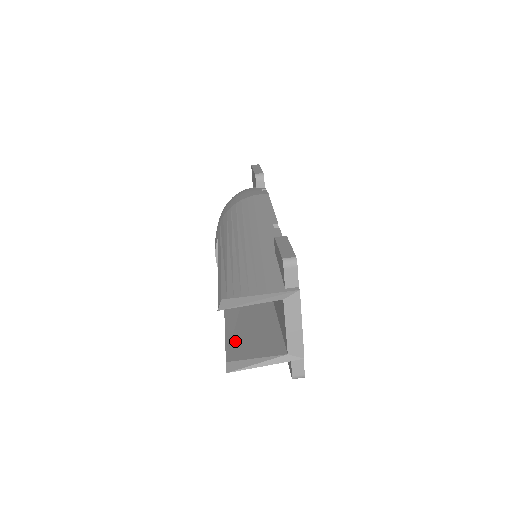
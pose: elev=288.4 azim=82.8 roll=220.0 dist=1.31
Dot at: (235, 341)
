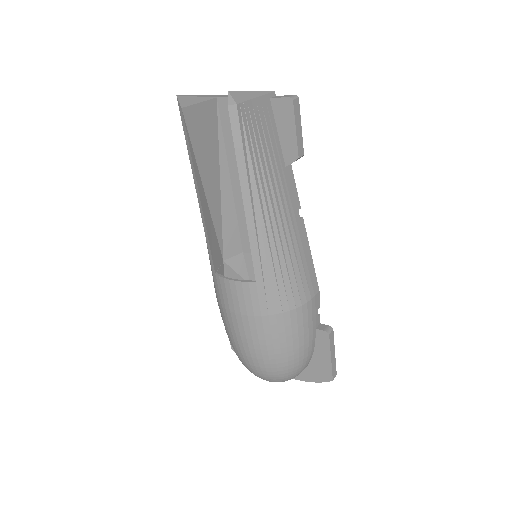
Dot at: (241, 142)
